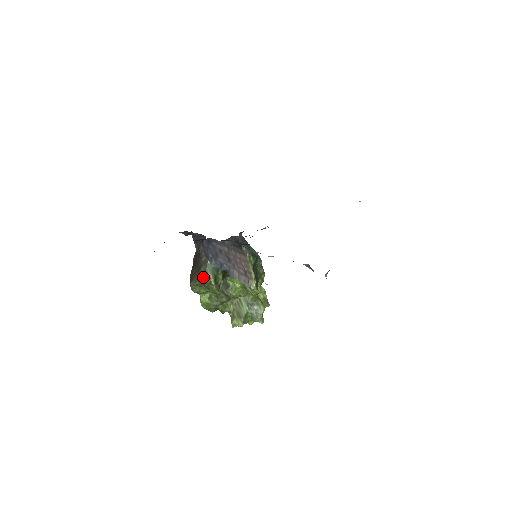
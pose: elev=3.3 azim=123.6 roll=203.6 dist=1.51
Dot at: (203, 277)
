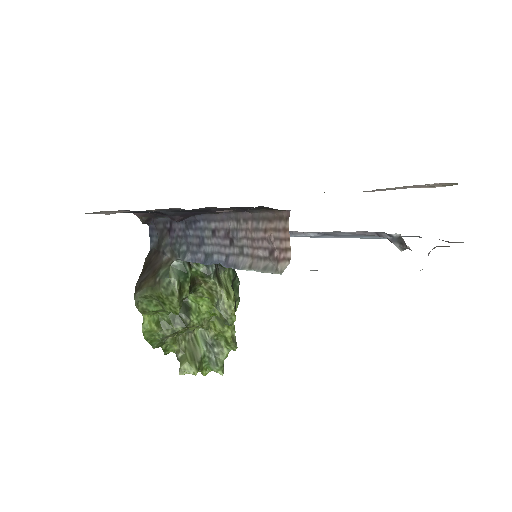
Dot at: (162, 283)
